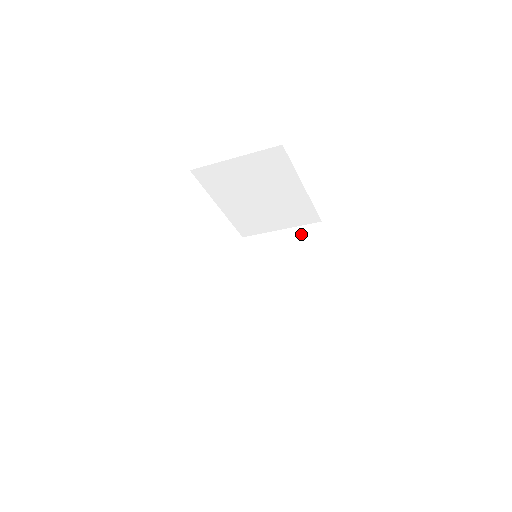
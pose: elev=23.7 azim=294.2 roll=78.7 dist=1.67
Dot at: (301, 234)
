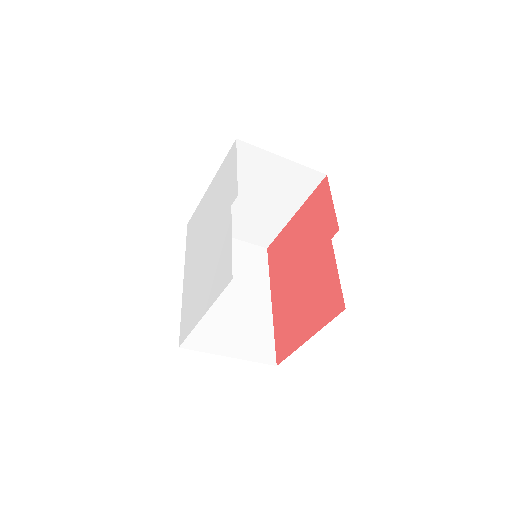
Dot at: (249, 251)
